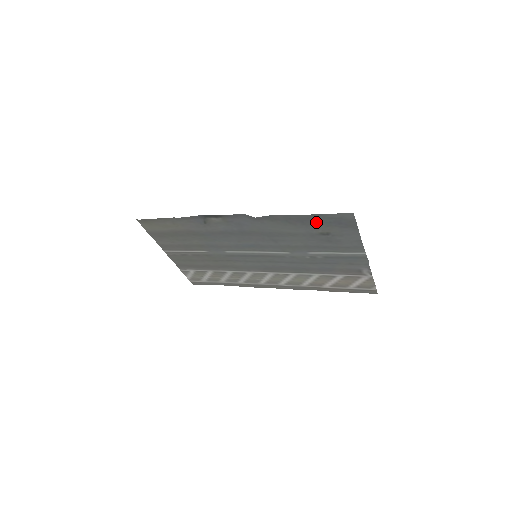
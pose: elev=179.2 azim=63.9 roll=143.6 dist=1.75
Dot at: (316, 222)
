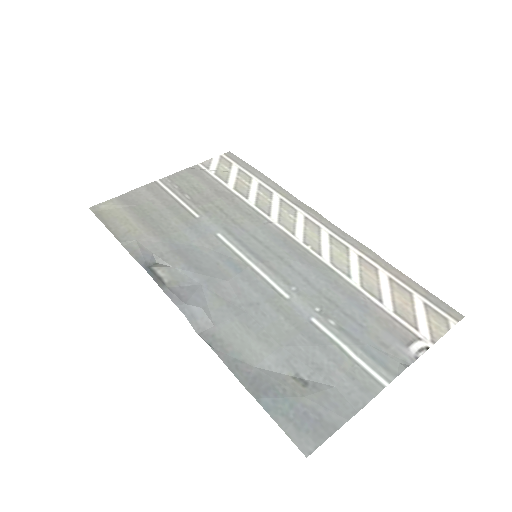
Dot at: (273, 391)
